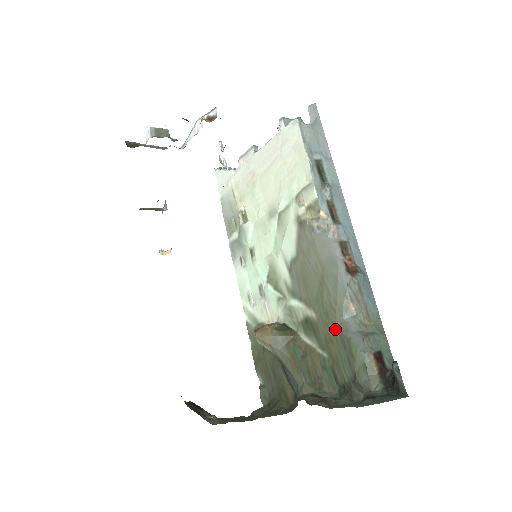
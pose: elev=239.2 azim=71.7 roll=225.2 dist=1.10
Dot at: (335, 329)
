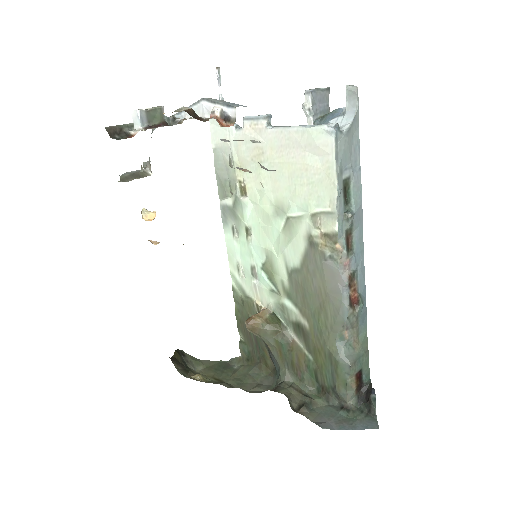
Dot at: (326, 347)
